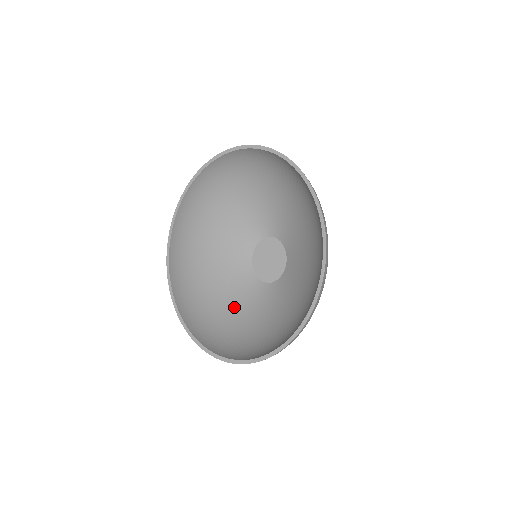
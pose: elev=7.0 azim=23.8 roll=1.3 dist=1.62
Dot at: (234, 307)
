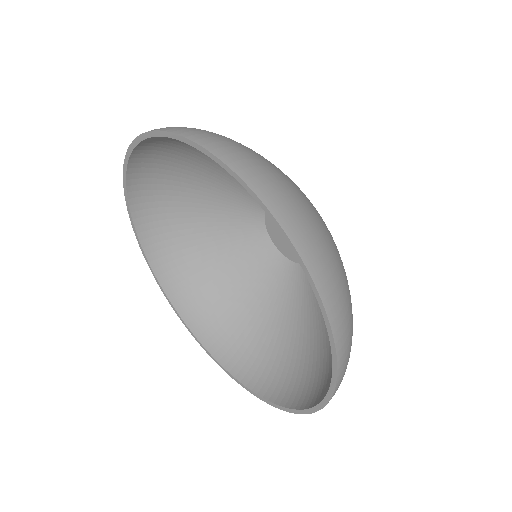
Dot at: (282, 317)
